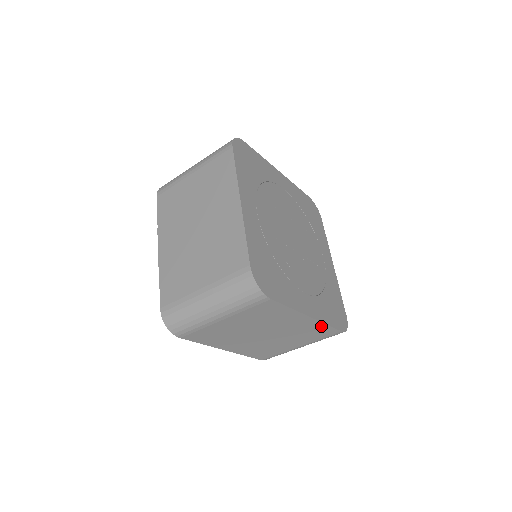
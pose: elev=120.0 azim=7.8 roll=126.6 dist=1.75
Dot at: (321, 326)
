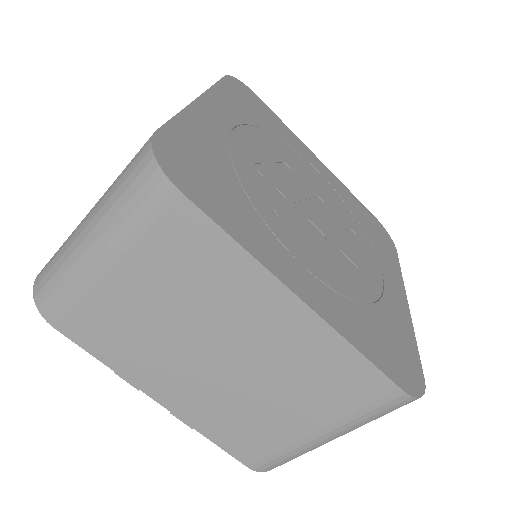
Dot at: (341, 350)
